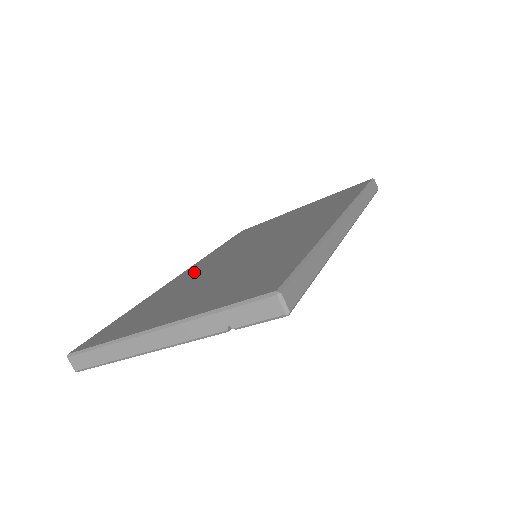
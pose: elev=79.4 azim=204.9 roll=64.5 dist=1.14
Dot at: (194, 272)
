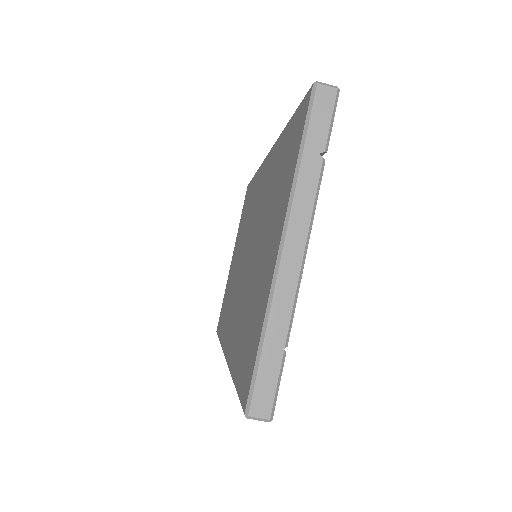
Dot at: (233, 323)
